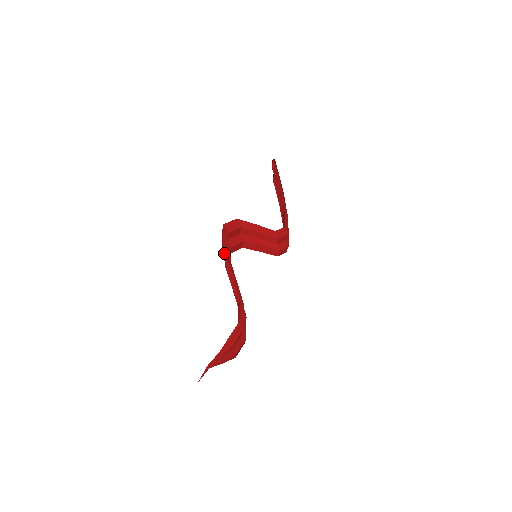
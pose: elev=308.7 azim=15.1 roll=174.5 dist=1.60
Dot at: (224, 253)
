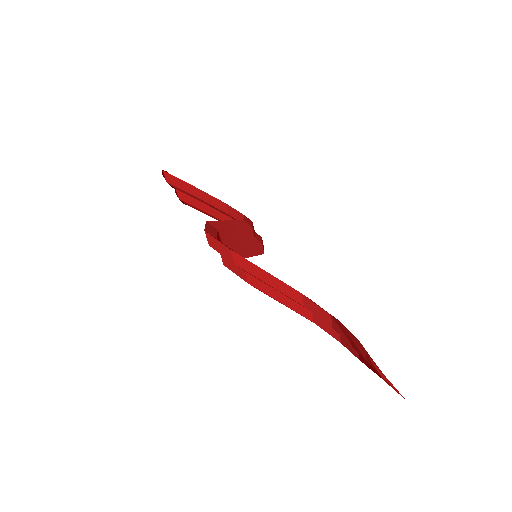
Dot at: (238, 259)
